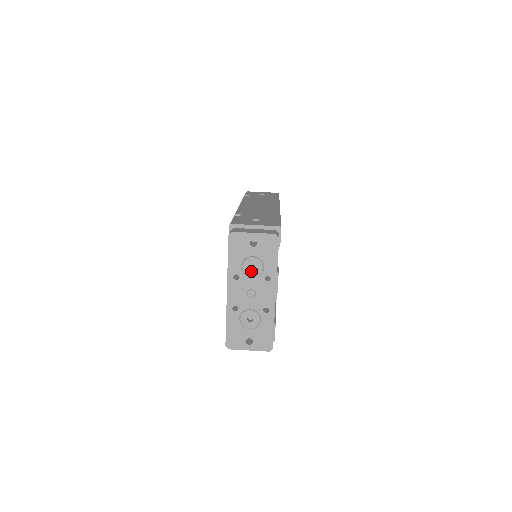
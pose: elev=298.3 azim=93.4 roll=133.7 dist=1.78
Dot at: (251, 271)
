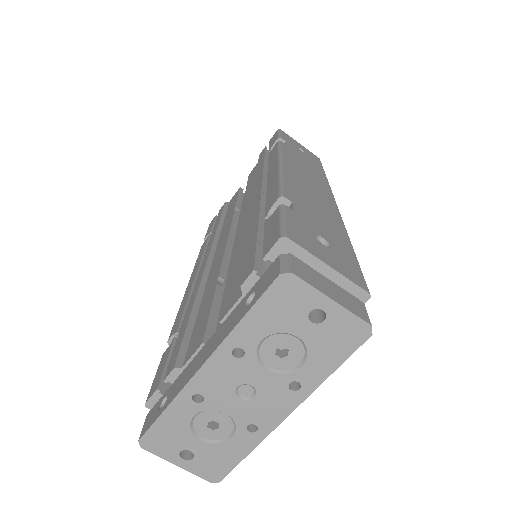
Dot at: (274, 357)
